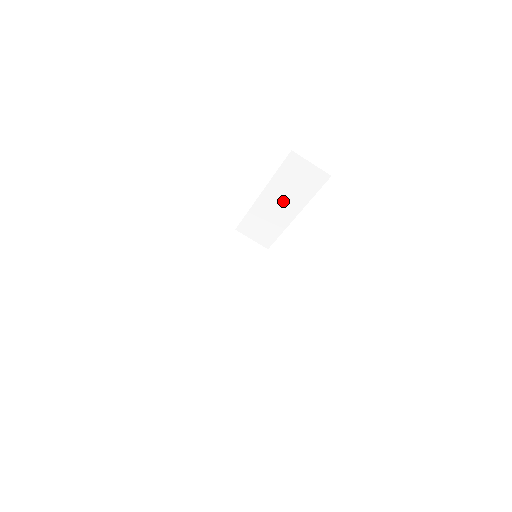
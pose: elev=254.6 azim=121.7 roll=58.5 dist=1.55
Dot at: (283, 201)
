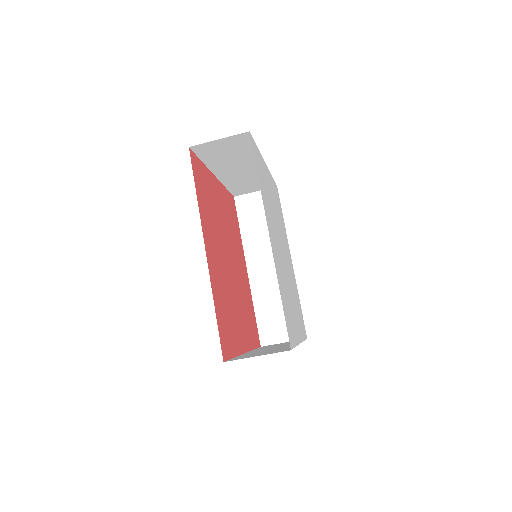
Dot at: (239, 166)
